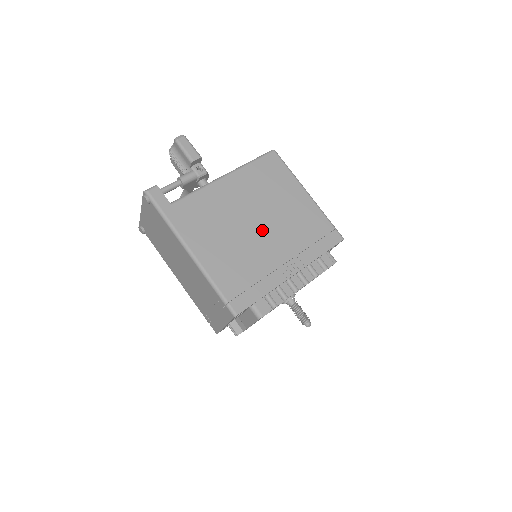
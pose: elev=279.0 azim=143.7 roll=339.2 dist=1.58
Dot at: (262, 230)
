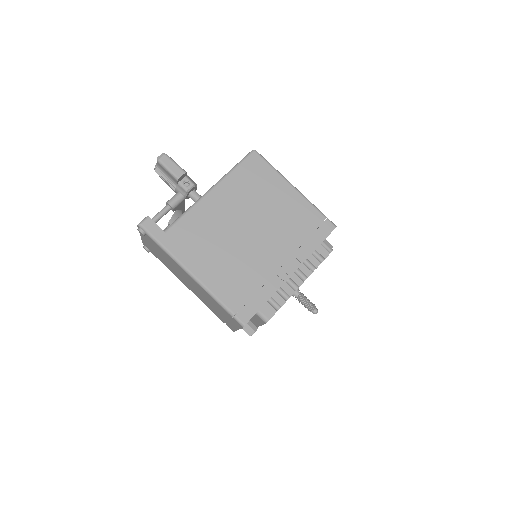
Dot at: (255, 237)
